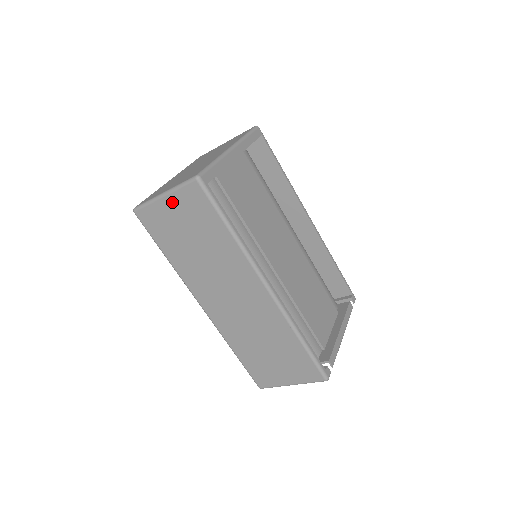
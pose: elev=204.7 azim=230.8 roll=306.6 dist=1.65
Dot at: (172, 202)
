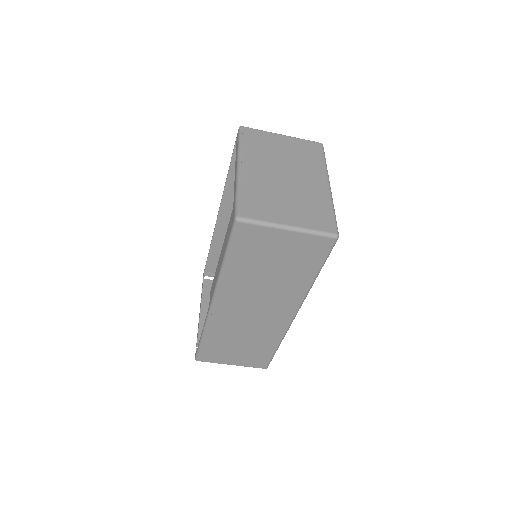
Dot at: (291, 238)
